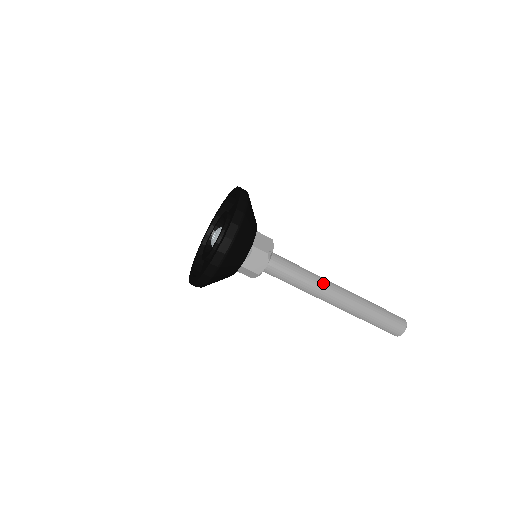
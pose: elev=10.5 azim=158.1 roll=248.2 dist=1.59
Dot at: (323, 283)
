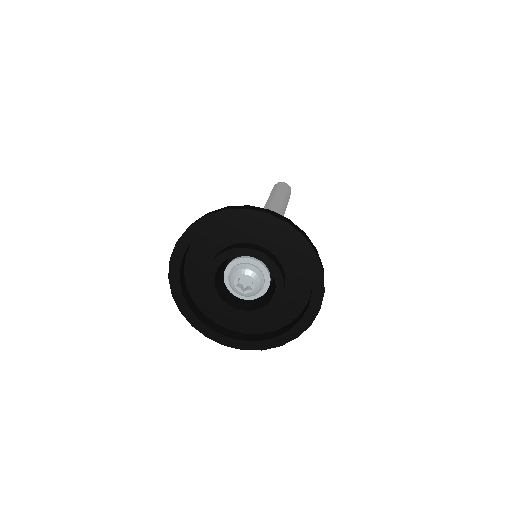
Dot at: occluded
